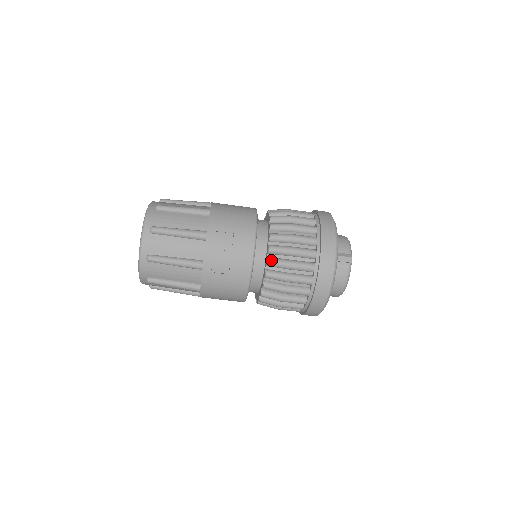
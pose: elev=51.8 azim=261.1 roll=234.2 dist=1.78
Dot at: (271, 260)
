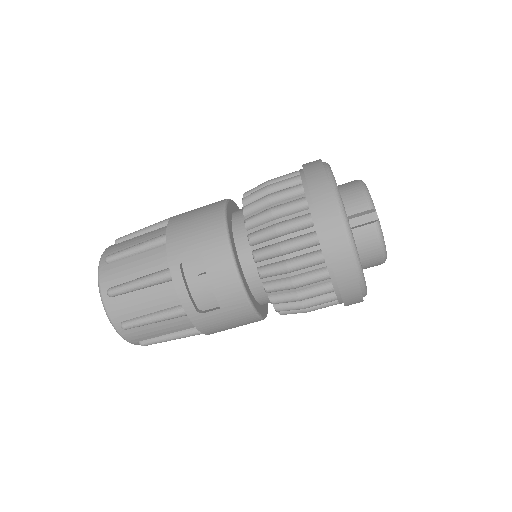
Dot at: (262, 271)
